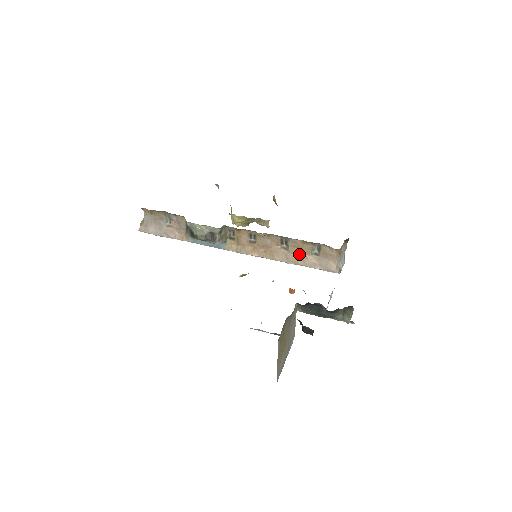
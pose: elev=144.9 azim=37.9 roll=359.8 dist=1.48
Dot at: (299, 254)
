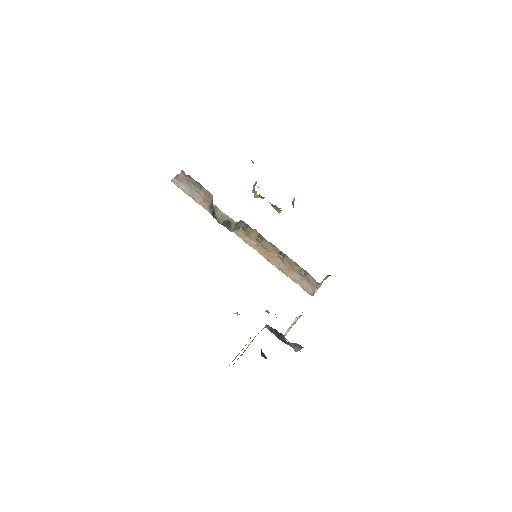
Dot at: (289, 268)
